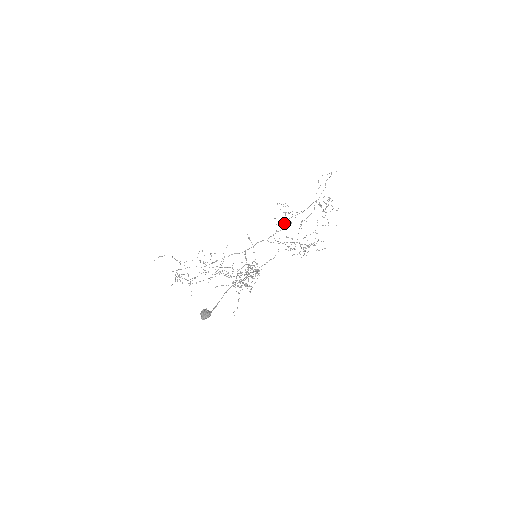
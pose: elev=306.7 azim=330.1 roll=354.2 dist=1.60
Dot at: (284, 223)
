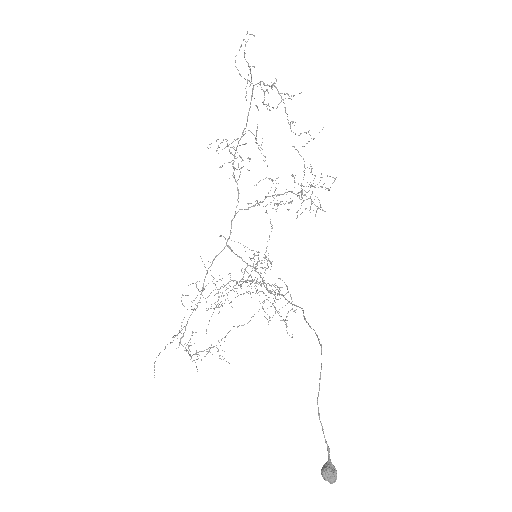
Dot at: (240, 168)
